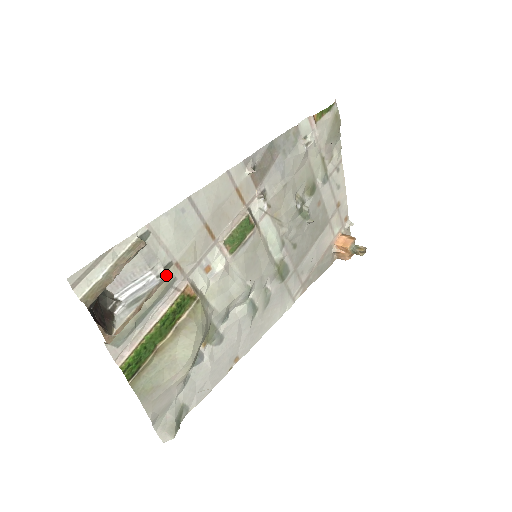
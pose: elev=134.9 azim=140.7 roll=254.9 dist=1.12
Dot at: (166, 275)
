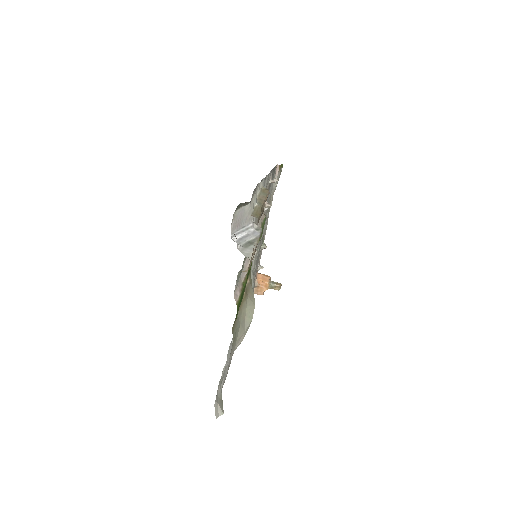
Dot at: occluded
